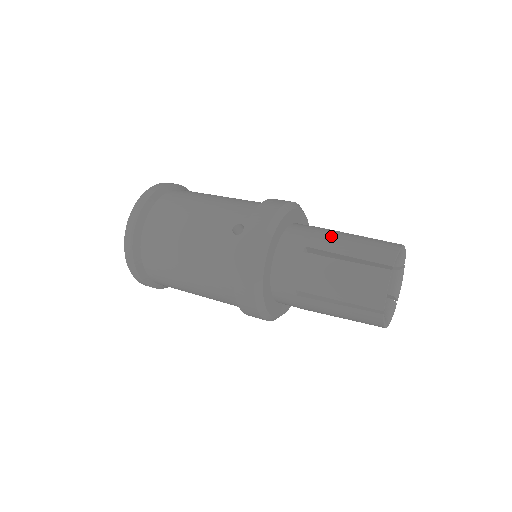
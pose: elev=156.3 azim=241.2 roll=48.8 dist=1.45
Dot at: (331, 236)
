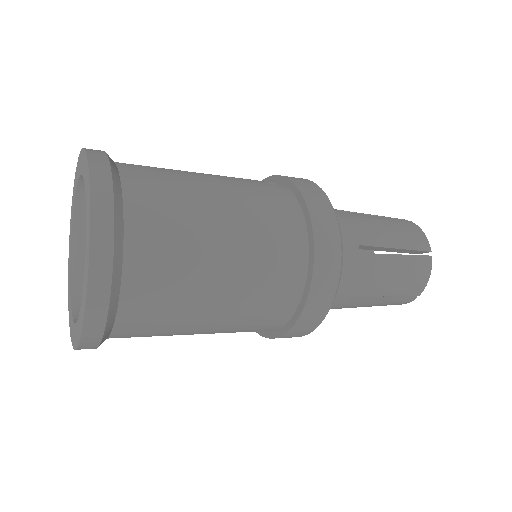
Dot at: occluded
